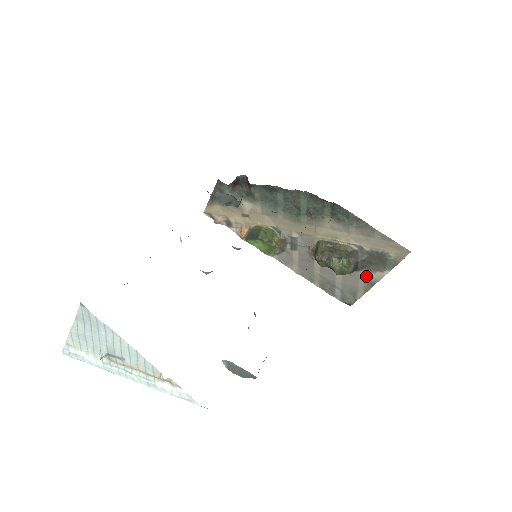
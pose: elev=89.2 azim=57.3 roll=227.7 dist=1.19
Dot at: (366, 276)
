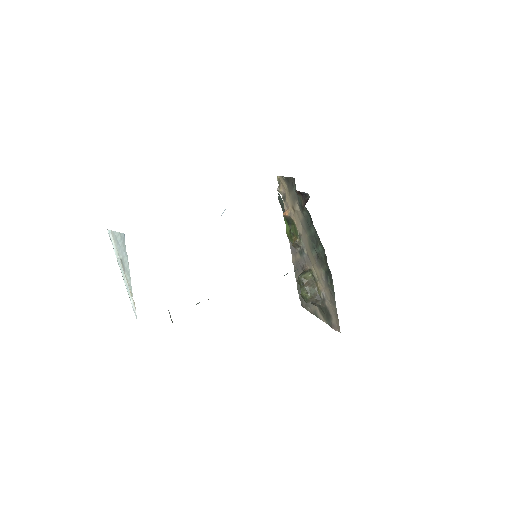
Dot at: (317, 309)
